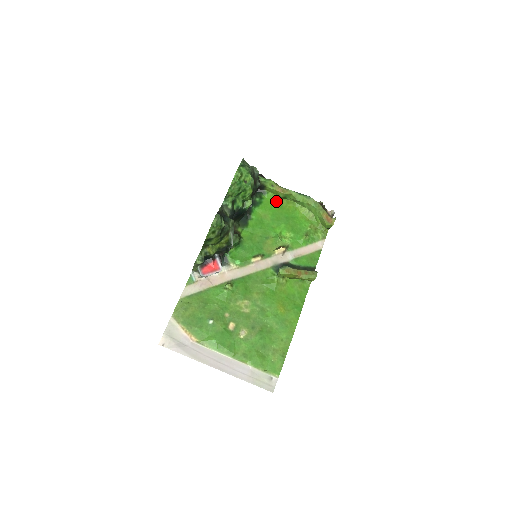
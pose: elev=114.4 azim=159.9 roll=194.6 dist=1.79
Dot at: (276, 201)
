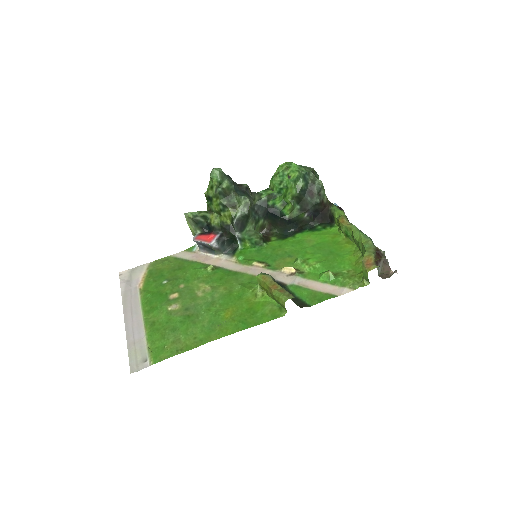
Dot at: (337, 236)
